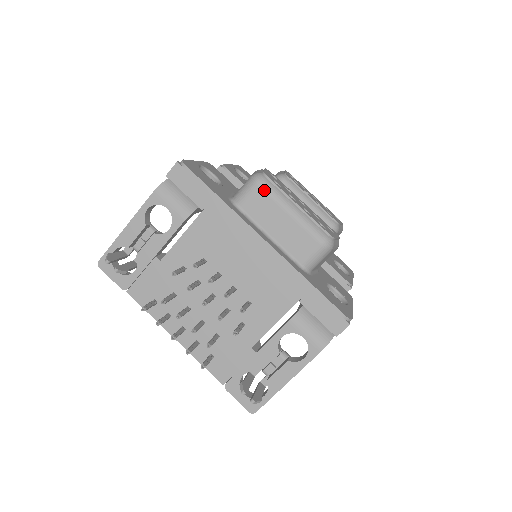
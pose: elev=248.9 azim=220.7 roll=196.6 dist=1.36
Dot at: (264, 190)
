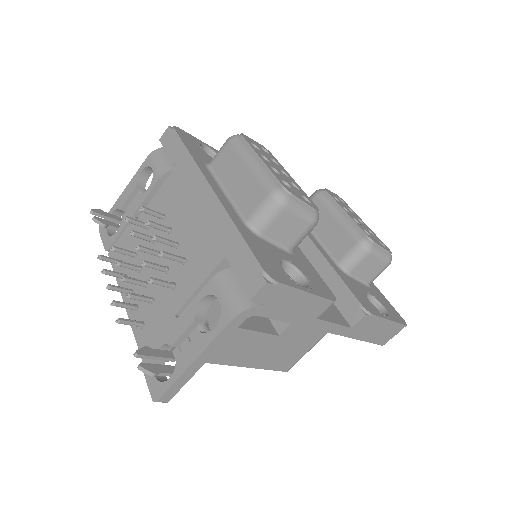
Dot at: (232, 145)
